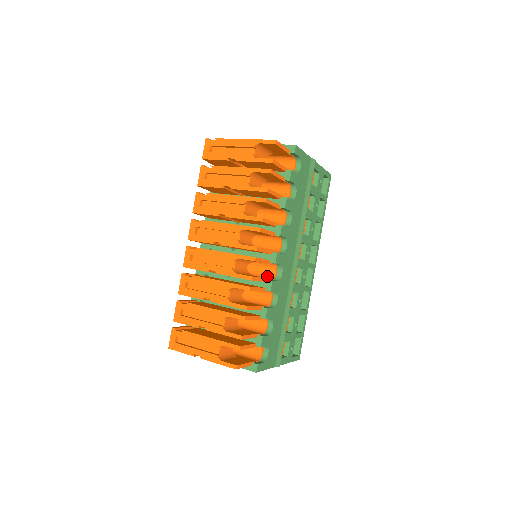
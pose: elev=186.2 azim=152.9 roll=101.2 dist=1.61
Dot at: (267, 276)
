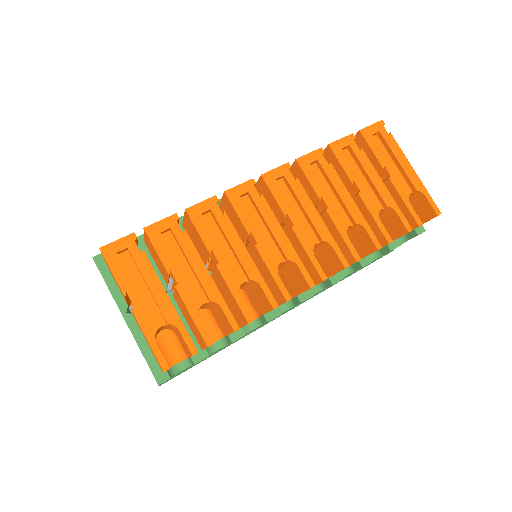
Dot at: occluded
